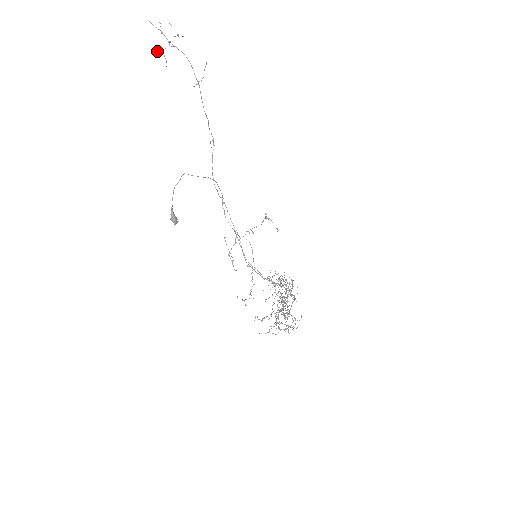
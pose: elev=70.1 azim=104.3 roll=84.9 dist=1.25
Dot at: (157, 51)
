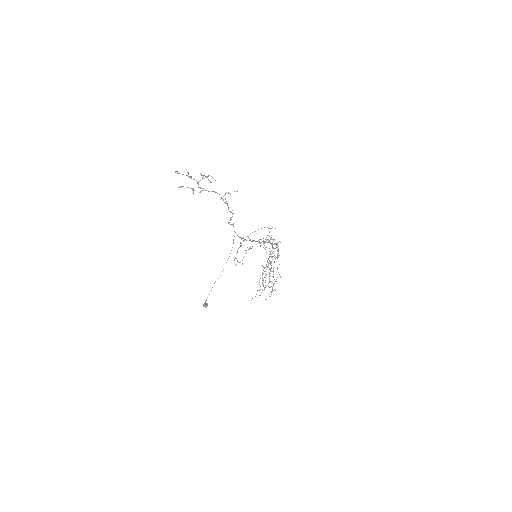
Dot at: occluded
